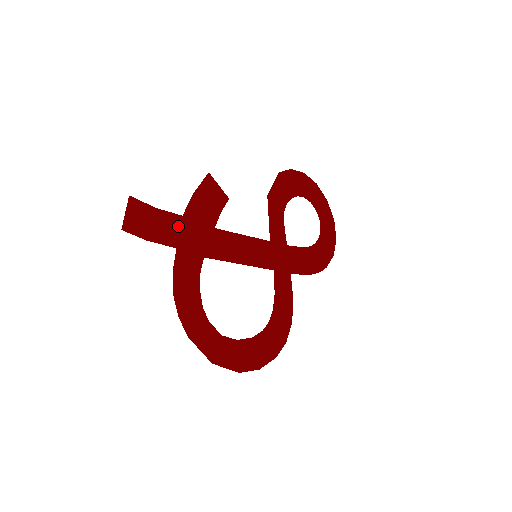
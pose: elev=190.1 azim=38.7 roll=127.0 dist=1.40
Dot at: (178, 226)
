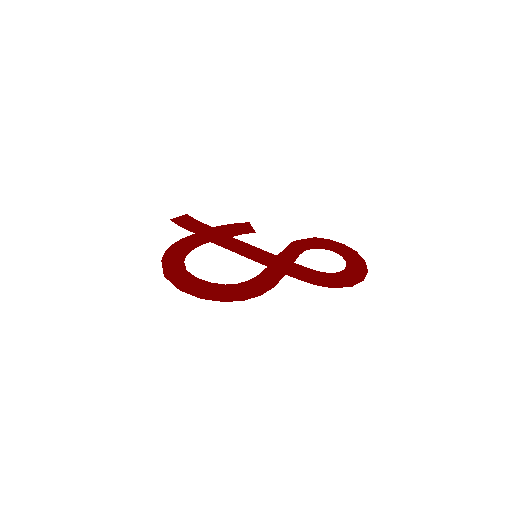
Dot at: (205, 229)
